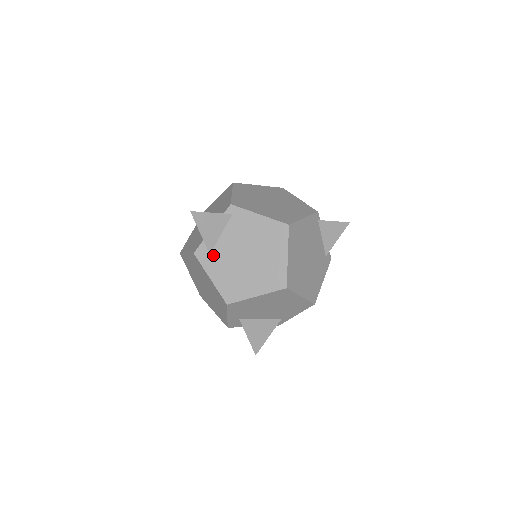
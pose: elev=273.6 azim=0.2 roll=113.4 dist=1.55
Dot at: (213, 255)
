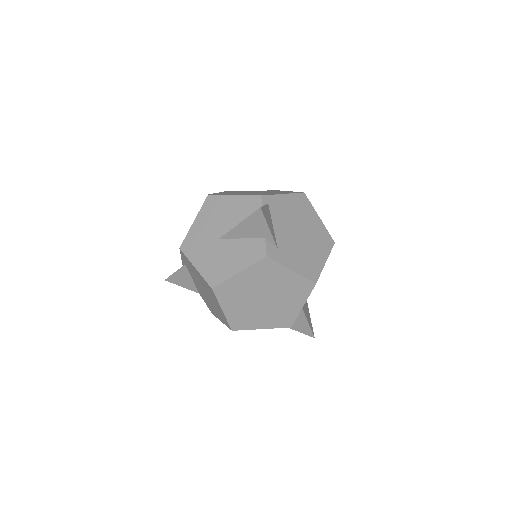
Dot at: (280, 248)
